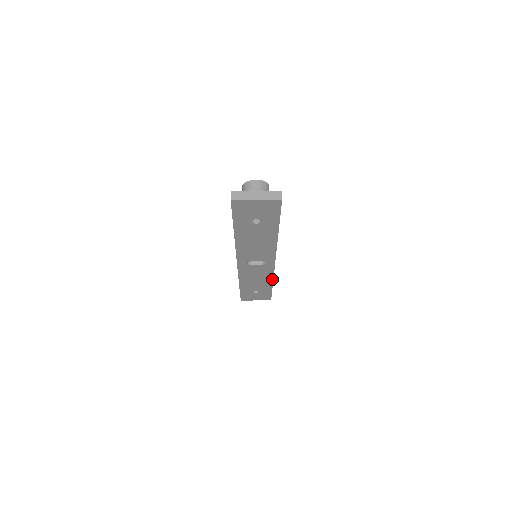
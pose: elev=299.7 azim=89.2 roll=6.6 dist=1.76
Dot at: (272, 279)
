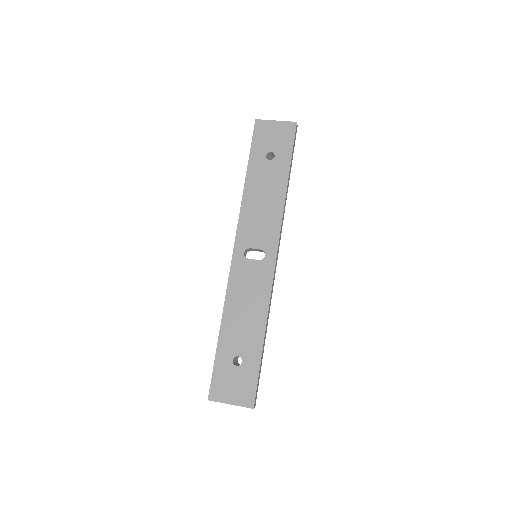
Dot at: (266, 313)
